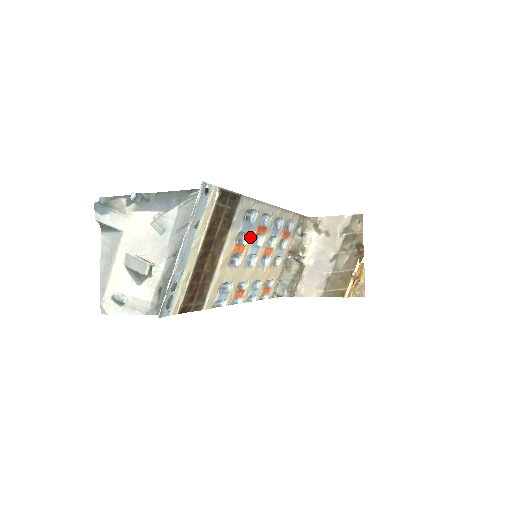
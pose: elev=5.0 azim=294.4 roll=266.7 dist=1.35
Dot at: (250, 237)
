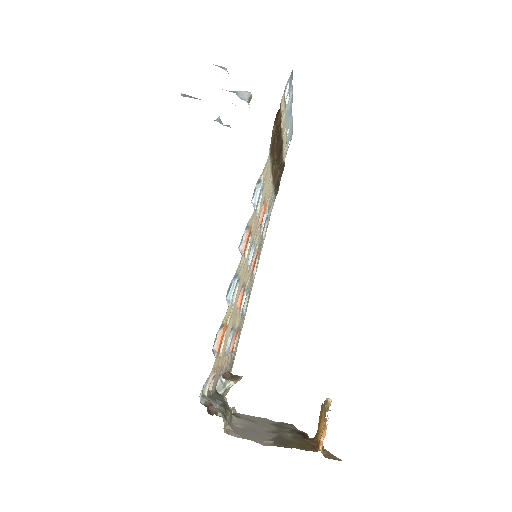
Dot at: (260, 236)
